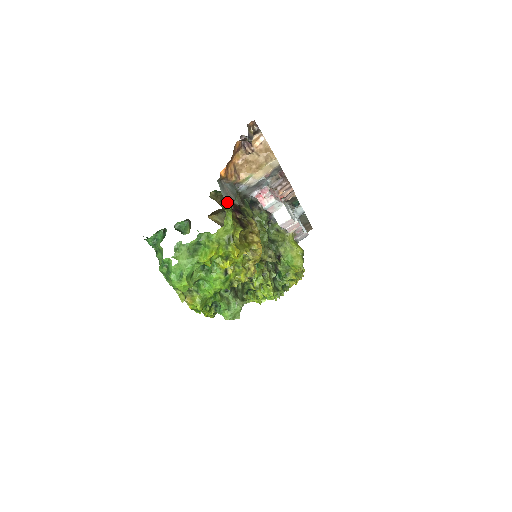
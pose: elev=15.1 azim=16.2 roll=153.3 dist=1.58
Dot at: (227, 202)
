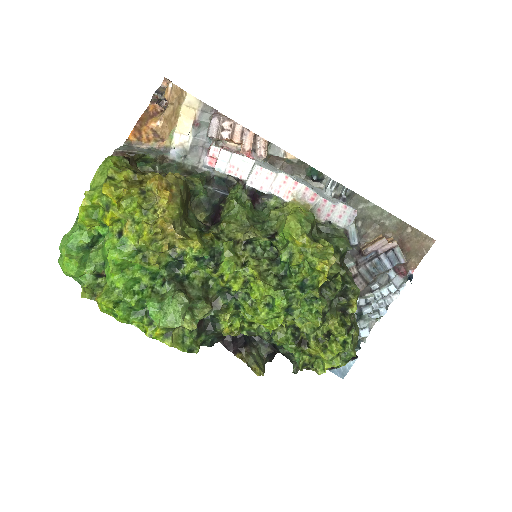
Dot at: (124, 156)
